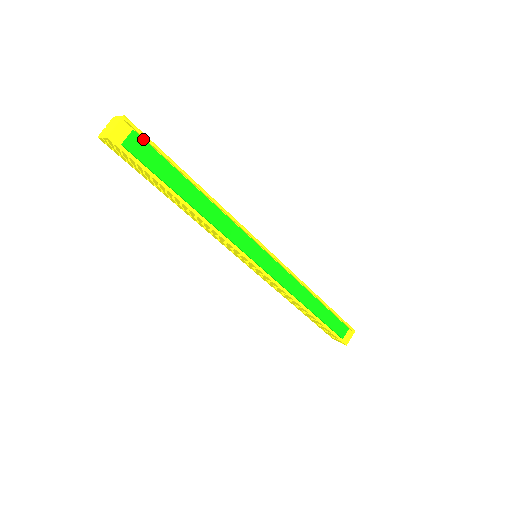
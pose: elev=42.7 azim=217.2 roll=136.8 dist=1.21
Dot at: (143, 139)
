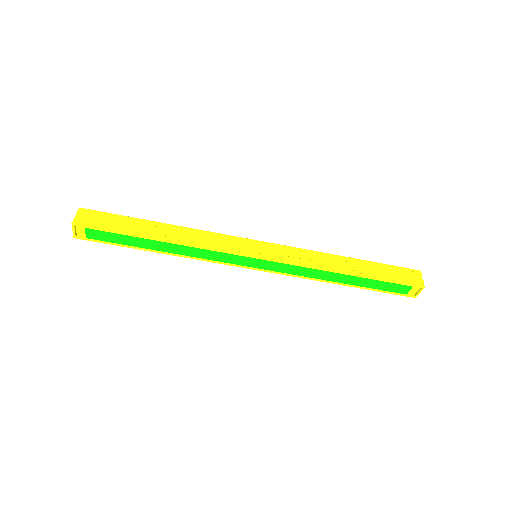
Dot at: (95, 230)
